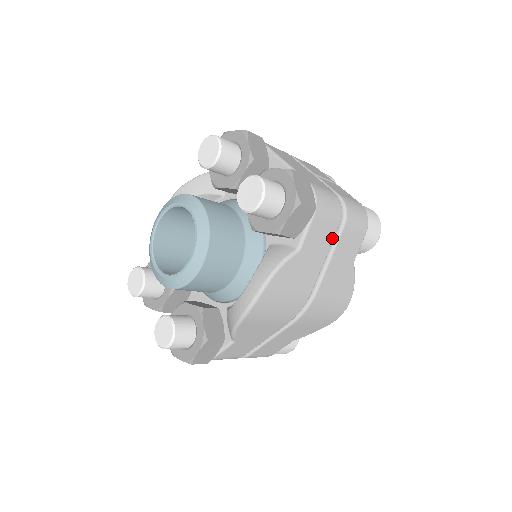
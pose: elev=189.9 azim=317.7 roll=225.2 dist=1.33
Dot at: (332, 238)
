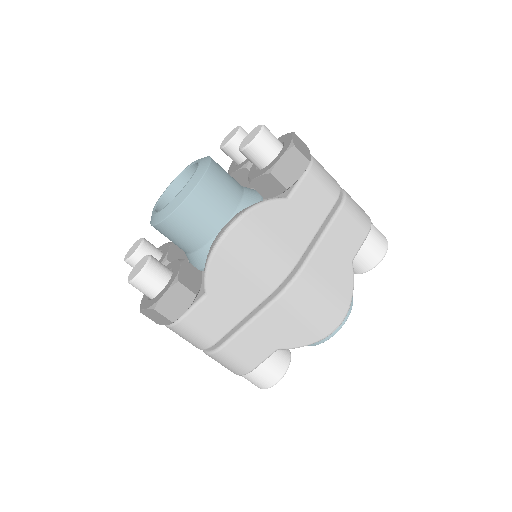
Dot at: (327, 211)
